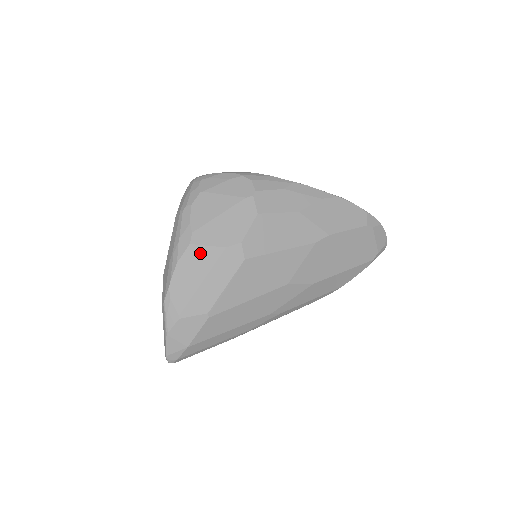
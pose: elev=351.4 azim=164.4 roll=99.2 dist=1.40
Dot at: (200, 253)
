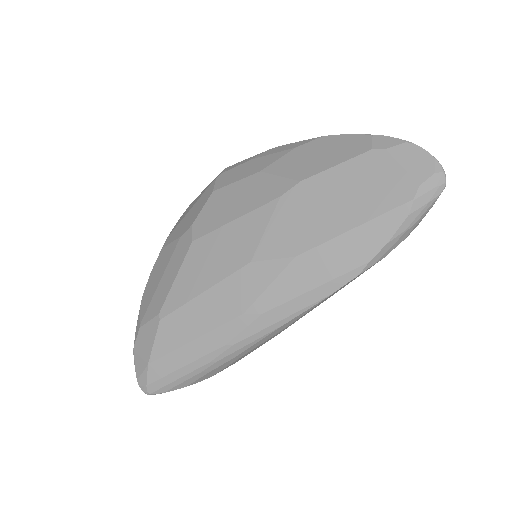
Dot at: (165, 253)
